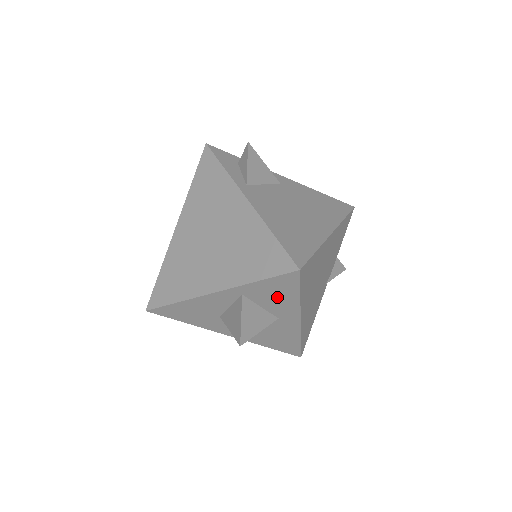
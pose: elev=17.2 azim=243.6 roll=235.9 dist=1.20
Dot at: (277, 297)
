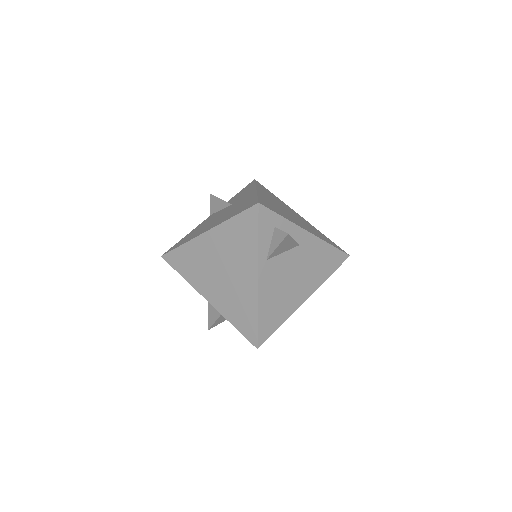
Dot at: occluded
